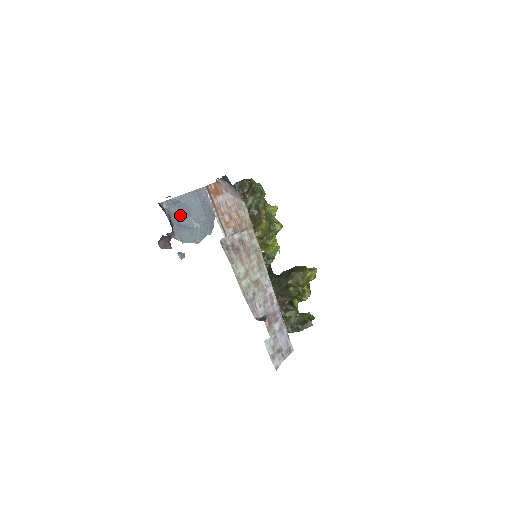
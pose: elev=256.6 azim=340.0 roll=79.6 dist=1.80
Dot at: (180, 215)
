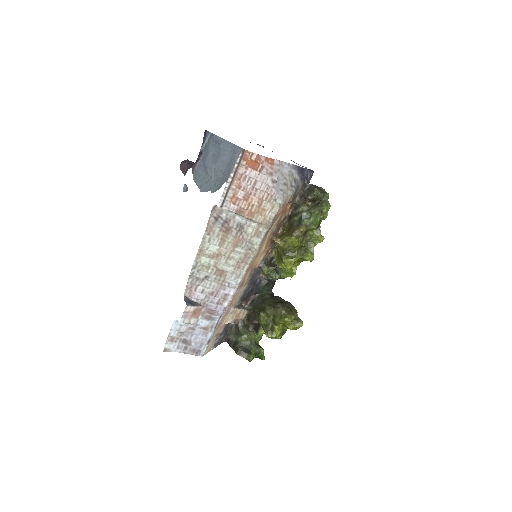
Dot at: (211, 155)
